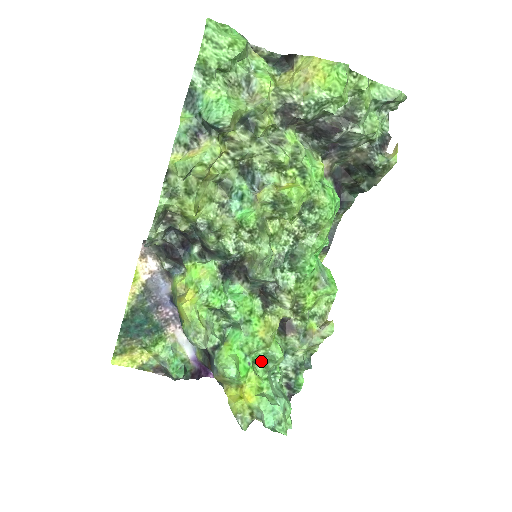
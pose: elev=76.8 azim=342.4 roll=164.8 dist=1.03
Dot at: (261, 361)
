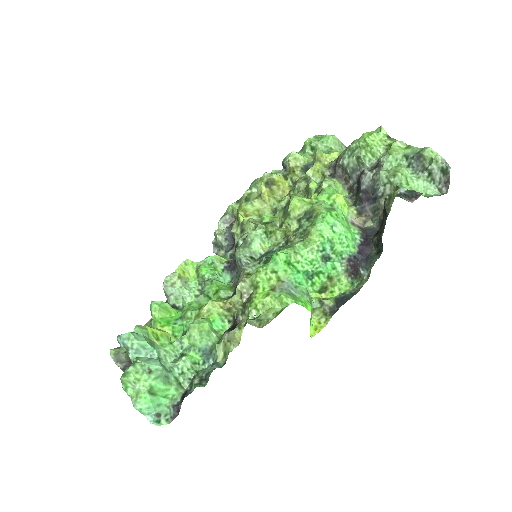
Dot at: (185, 334)
